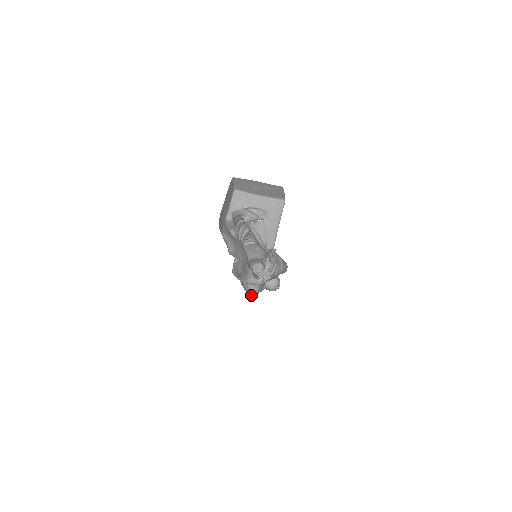
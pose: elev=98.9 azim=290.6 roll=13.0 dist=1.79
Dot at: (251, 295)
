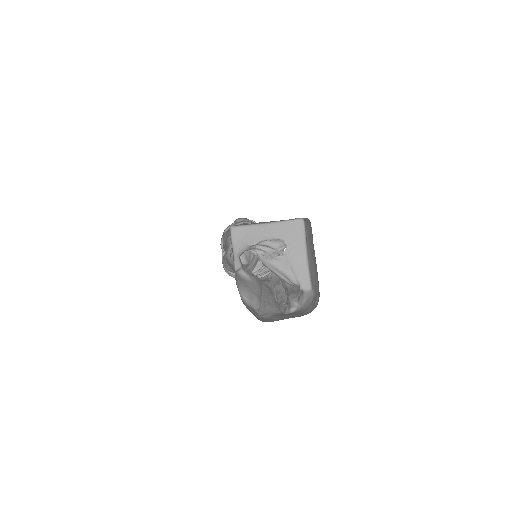
Dot at: occluded
